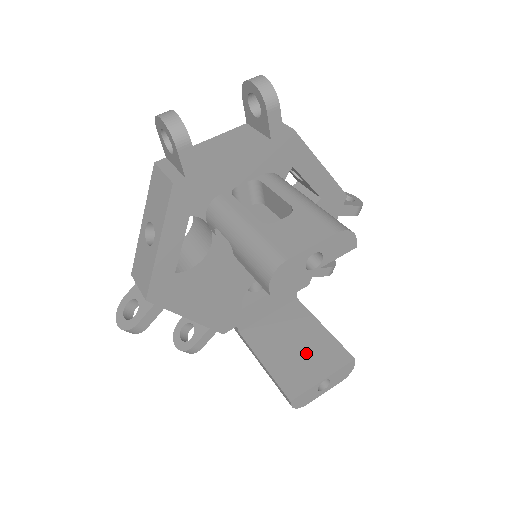
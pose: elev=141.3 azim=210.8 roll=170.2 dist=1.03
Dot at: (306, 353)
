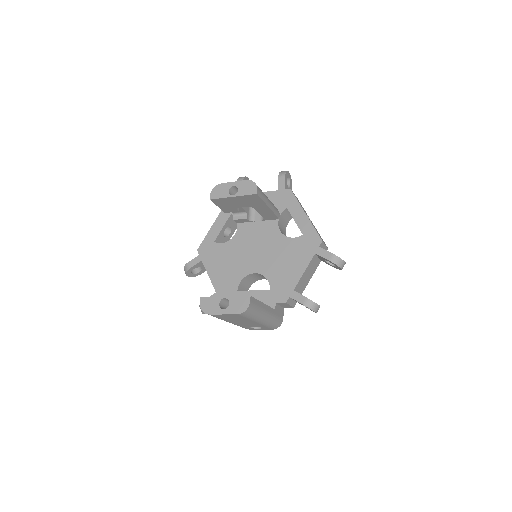
Dot at: occluded
